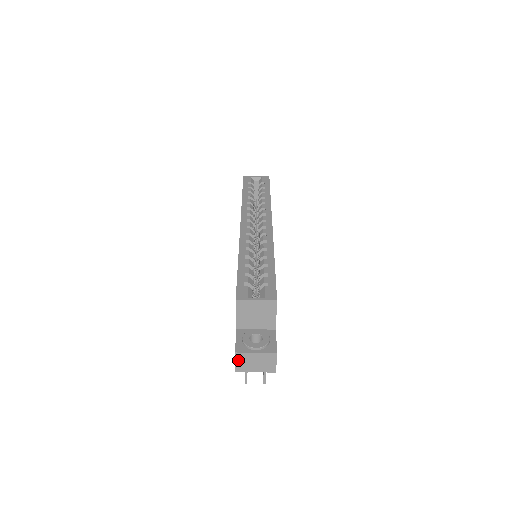
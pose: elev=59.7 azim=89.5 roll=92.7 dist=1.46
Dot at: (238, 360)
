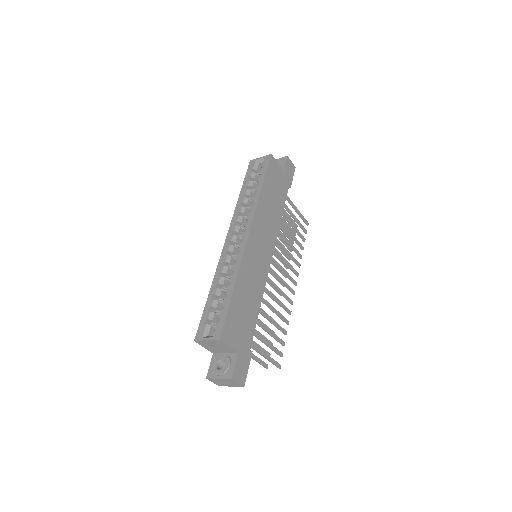
Dot at: (213, 381)
